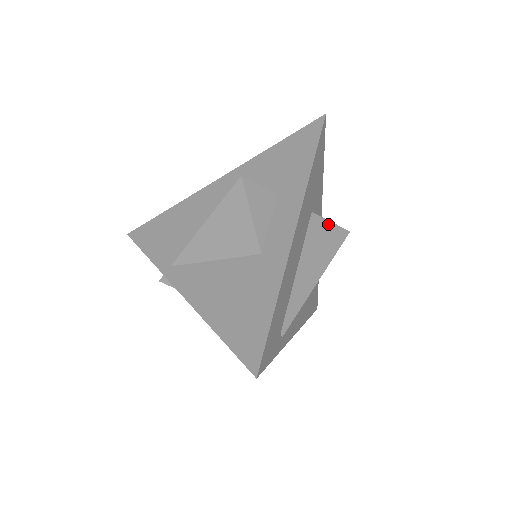
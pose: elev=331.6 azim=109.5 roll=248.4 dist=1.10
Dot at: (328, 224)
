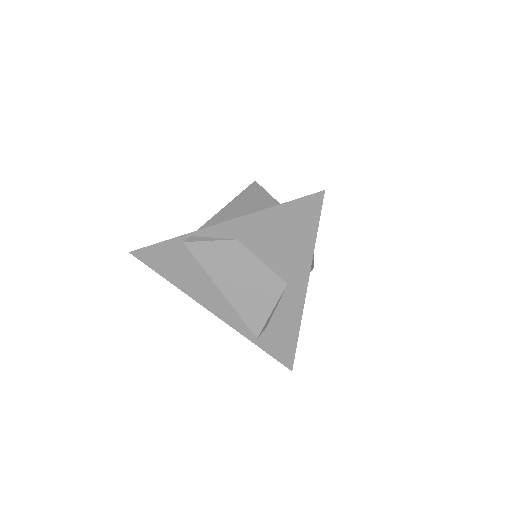
Dot at: occluded
